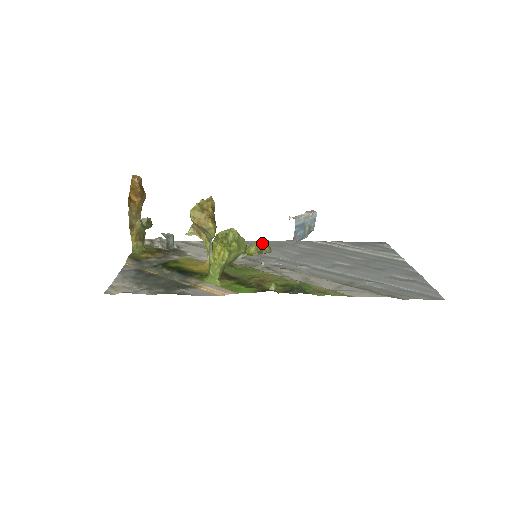
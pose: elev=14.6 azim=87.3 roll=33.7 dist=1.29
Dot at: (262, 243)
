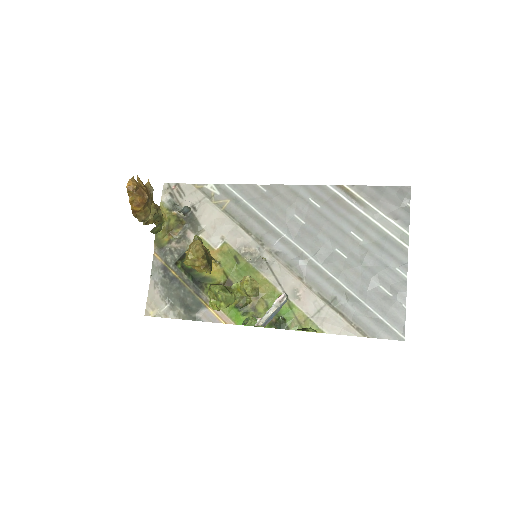
Dot at: (248, 292)
